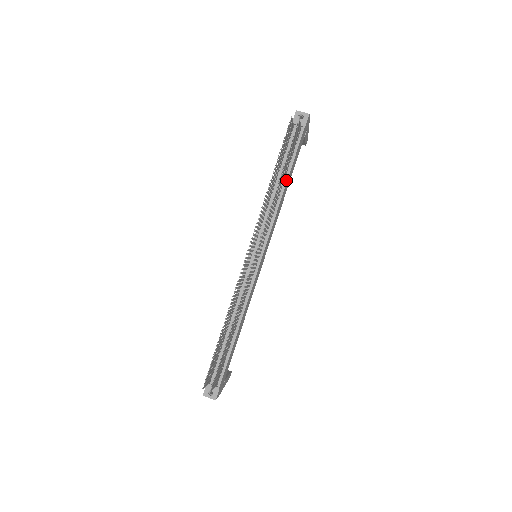
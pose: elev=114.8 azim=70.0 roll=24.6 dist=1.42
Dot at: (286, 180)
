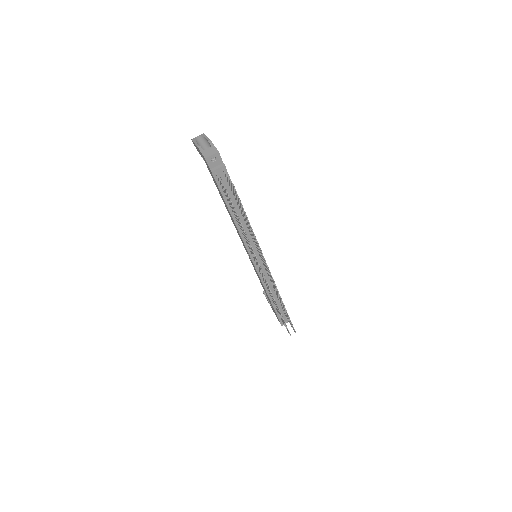
Dot at: occluded
